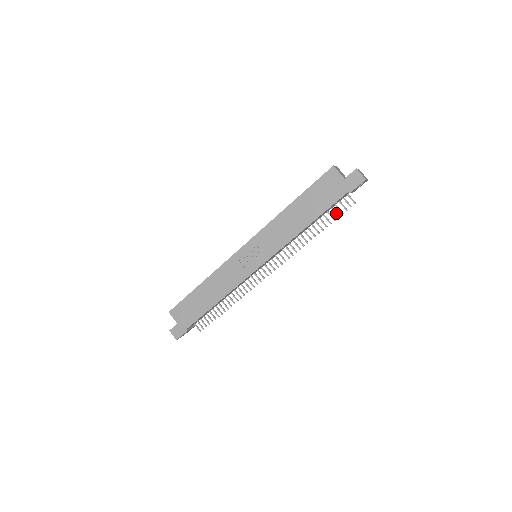
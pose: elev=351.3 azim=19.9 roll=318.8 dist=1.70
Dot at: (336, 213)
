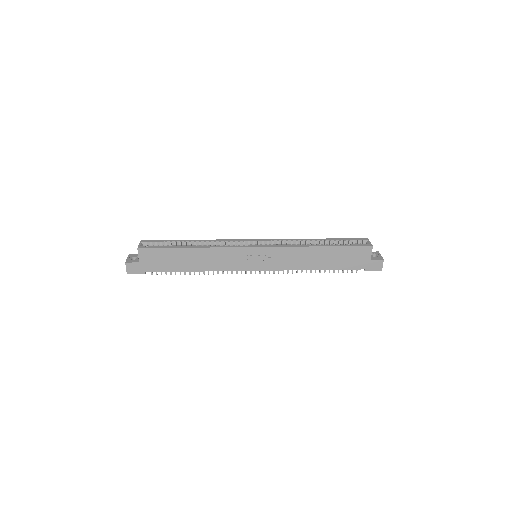
Dot at: occluded
